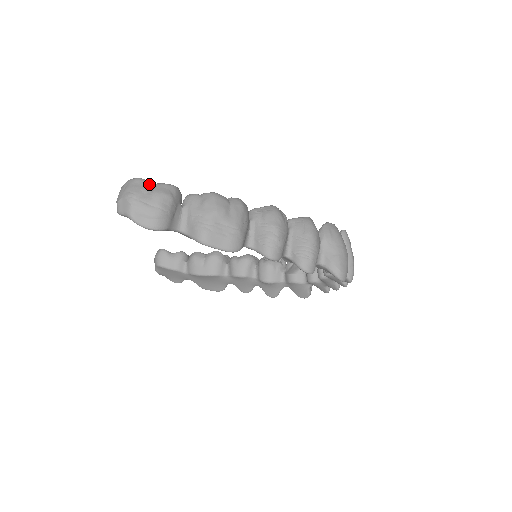
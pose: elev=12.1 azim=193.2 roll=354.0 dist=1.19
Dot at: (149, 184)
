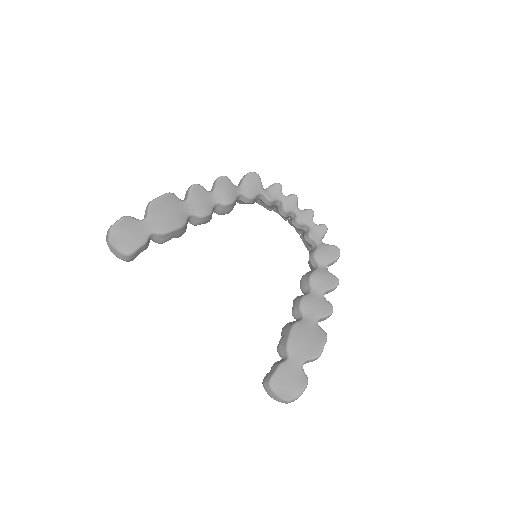
Dot at: occluded
